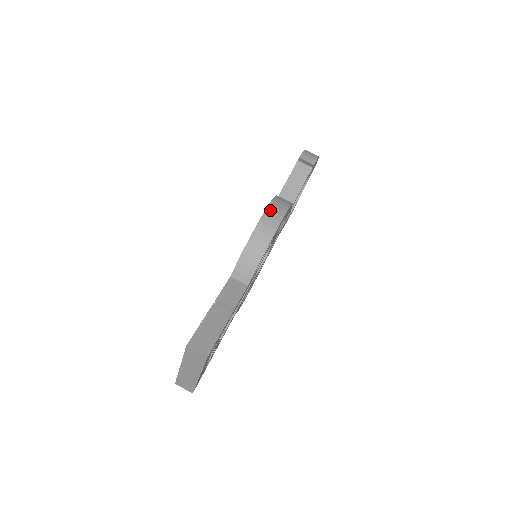
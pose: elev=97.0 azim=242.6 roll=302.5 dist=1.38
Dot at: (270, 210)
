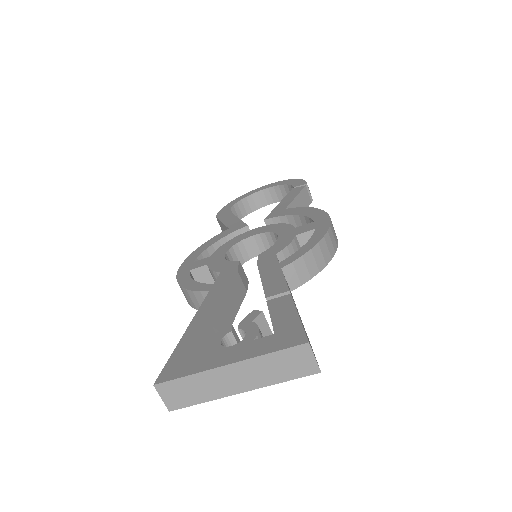
Dot at: occluded
